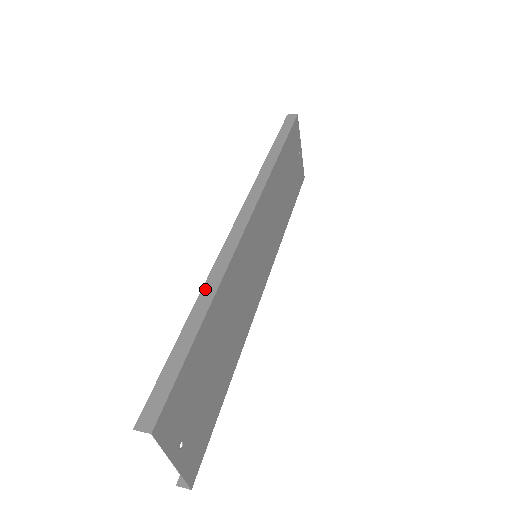
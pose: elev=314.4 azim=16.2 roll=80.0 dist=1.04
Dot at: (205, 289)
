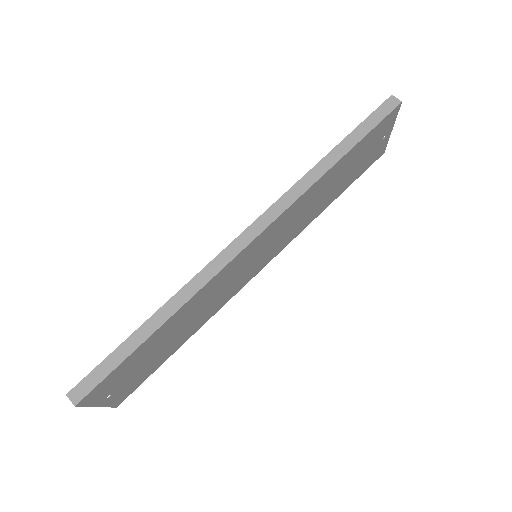
Dot at: (173, 300)
